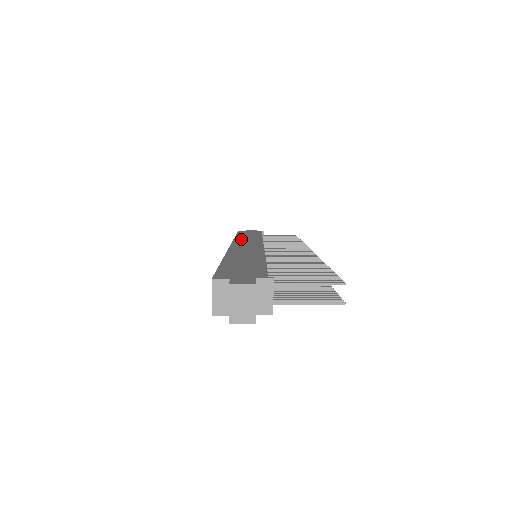
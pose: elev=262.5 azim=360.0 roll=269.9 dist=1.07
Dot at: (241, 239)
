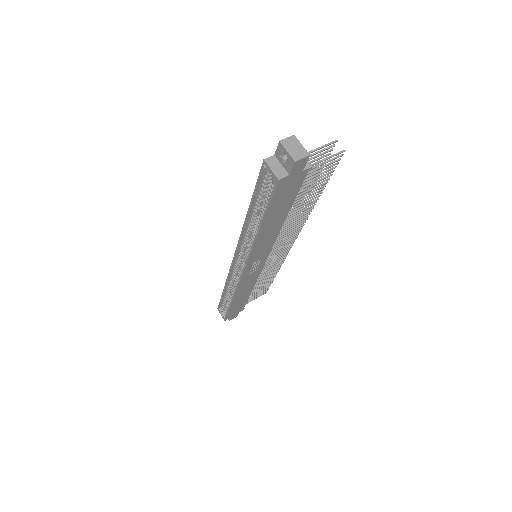
Dot at: occluded
